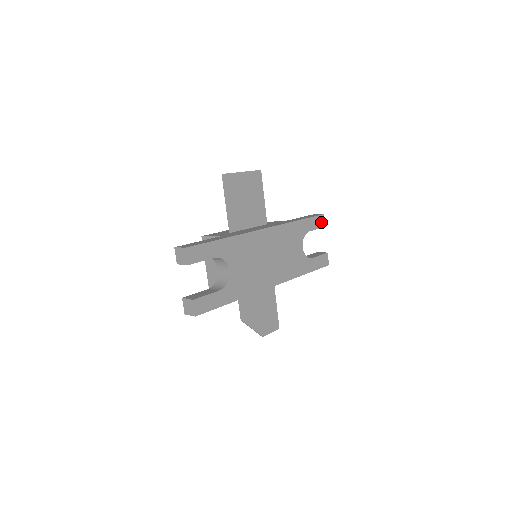
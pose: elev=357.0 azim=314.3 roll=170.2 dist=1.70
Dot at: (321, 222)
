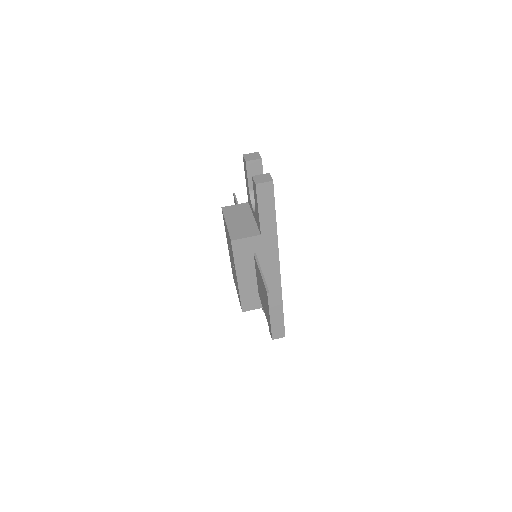
Dot at: occluded
